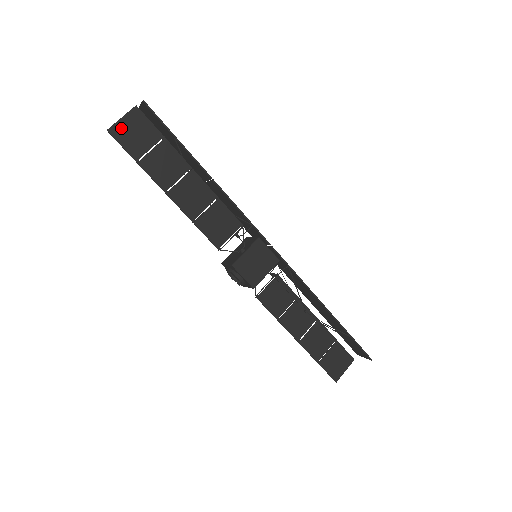
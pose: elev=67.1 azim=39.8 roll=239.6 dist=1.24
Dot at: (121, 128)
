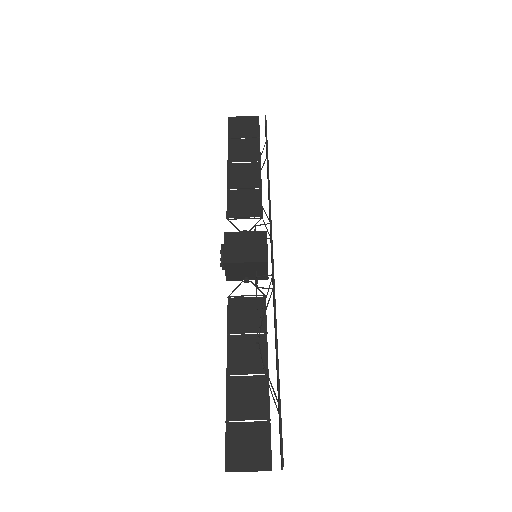
Dot at: (238, 120)
